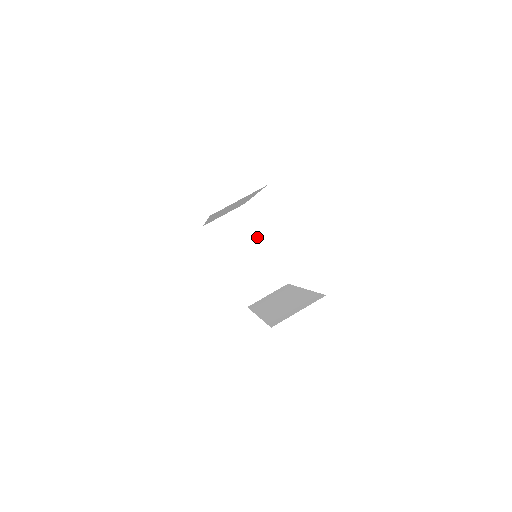
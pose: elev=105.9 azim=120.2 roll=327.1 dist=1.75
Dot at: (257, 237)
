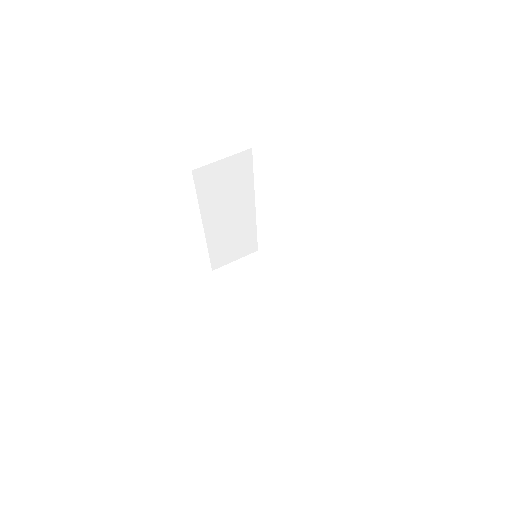
Dot at: (271, 280)
